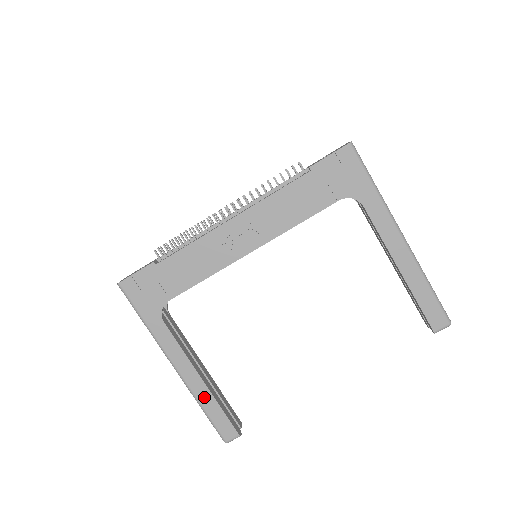
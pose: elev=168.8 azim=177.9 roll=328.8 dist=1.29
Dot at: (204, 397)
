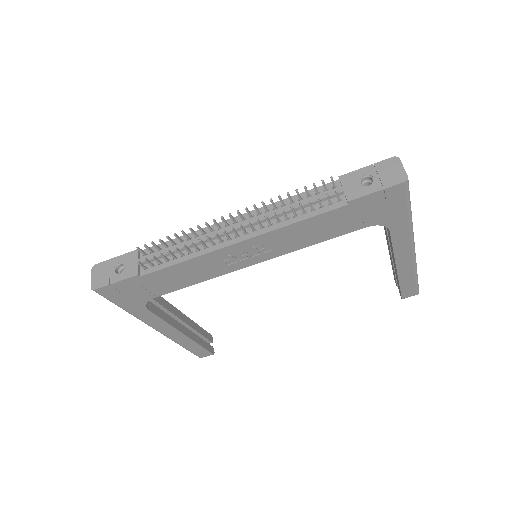
Dot at: (185, 342)
